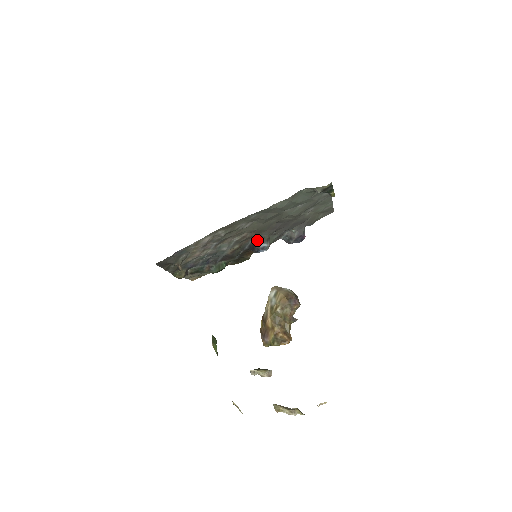
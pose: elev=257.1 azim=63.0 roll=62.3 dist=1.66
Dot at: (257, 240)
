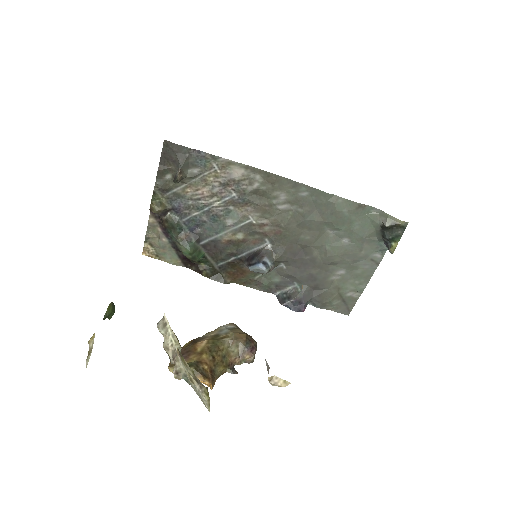
Dot at: (266, 250)
